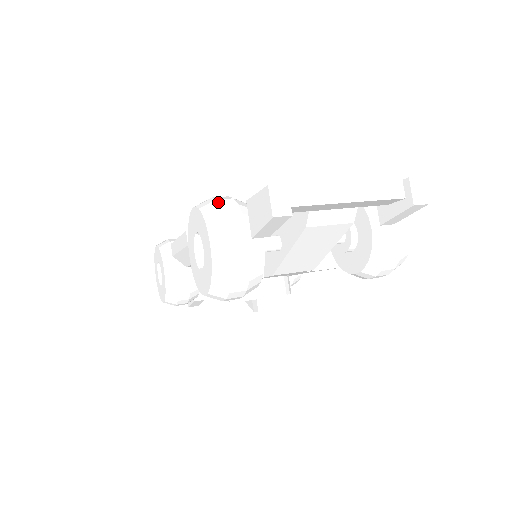
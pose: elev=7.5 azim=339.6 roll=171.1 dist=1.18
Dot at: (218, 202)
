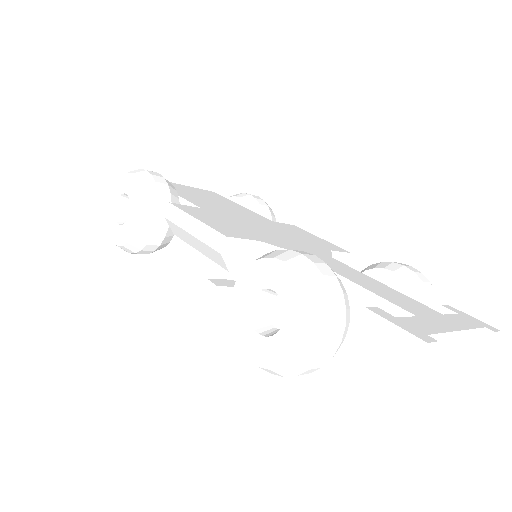
Dot at: (326, 283)
